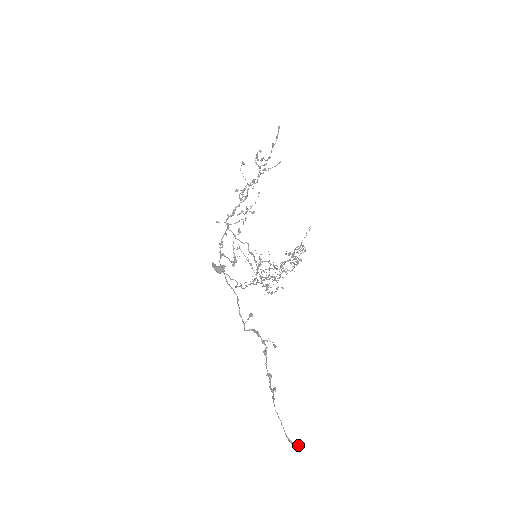
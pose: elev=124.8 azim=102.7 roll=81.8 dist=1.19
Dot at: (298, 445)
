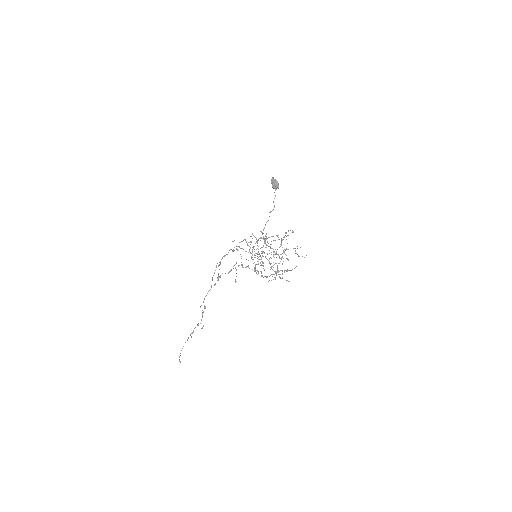
Dot at: (179, 361)
